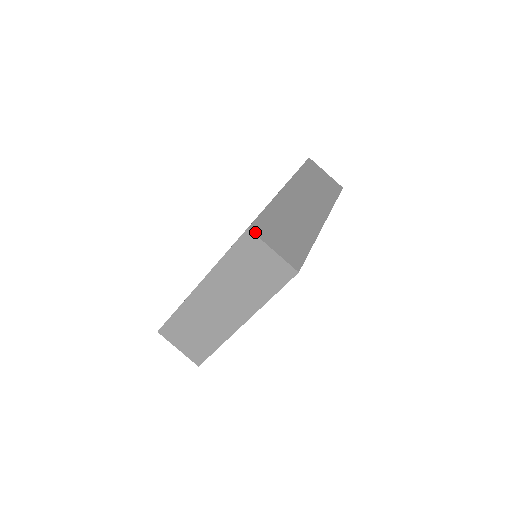
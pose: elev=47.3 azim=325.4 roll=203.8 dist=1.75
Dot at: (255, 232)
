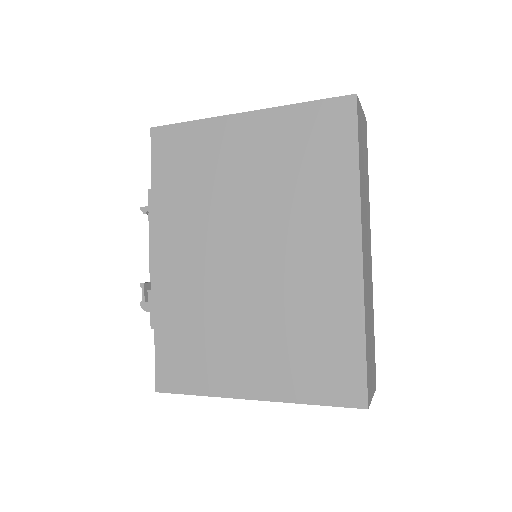
Dot at: (369, 403)
